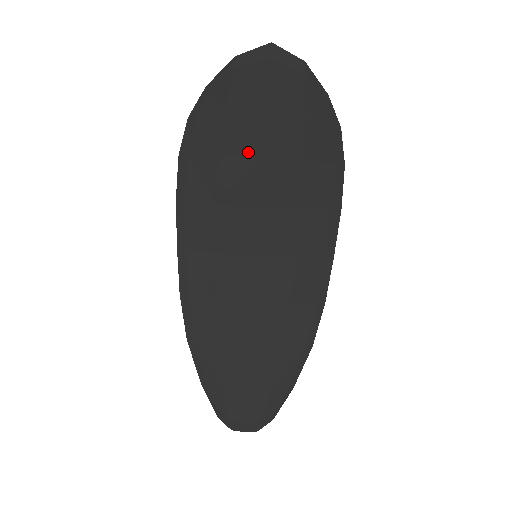
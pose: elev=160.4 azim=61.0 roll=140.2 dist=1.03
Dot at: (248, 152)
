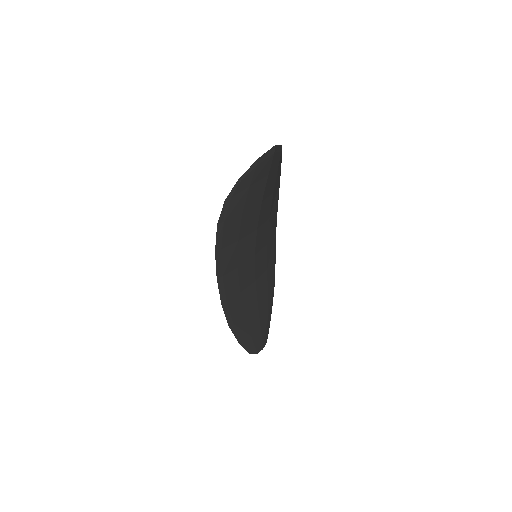
Dot at: (256, 204)
